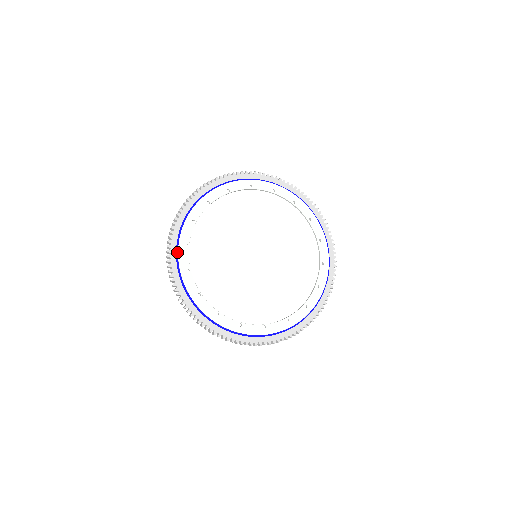
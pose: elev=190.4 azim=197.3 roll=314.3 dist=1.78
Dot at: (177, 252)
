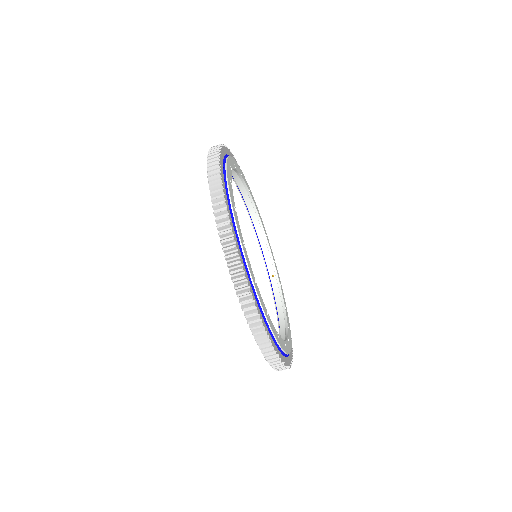
Dot at: (225, 179)
